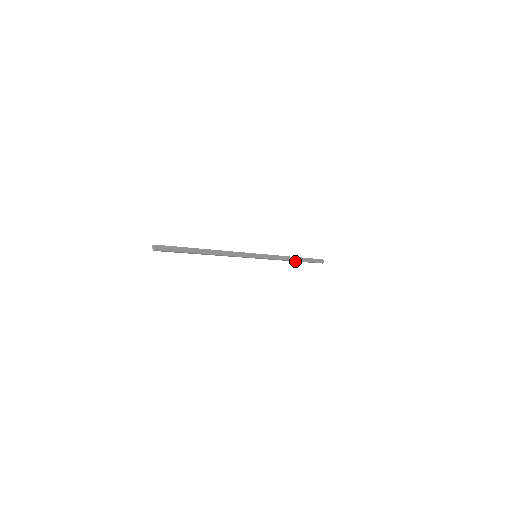
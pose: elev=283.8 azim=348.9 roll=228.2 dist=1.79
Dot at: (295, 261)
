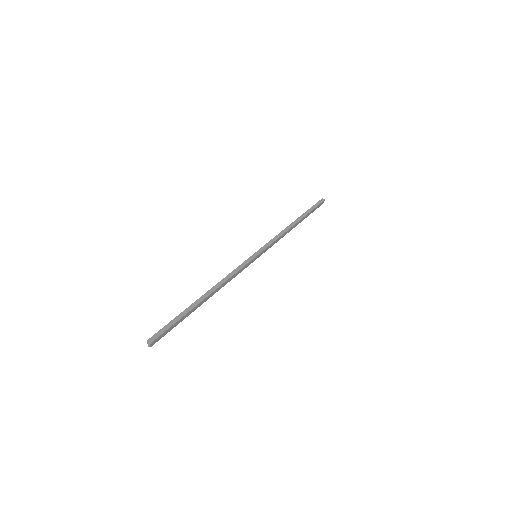
Dot at: occluded
